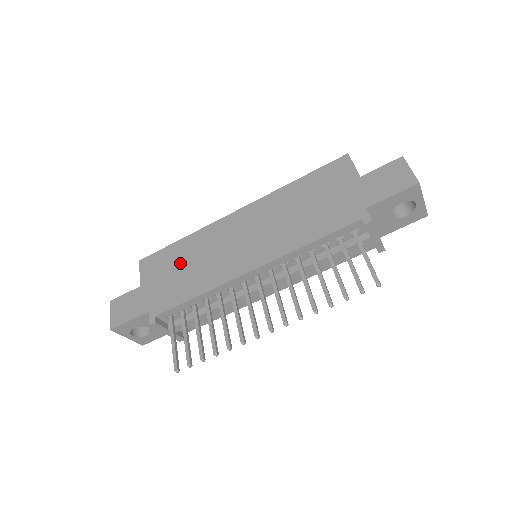
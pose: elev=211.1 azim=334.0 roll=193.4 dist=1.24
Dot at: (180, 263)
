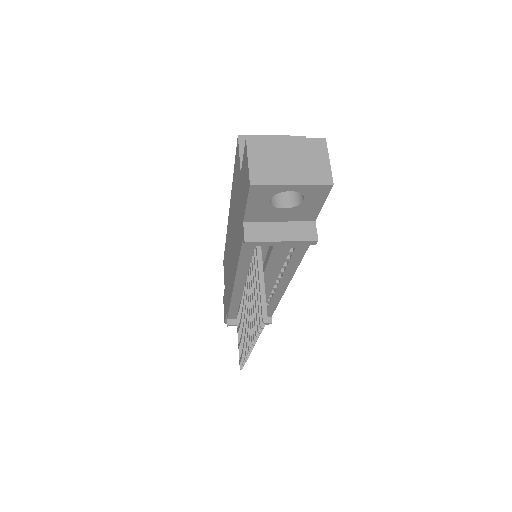
Dot at: (226, 270)
